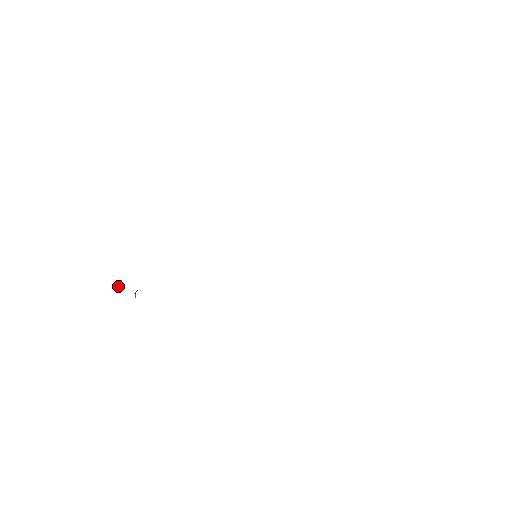
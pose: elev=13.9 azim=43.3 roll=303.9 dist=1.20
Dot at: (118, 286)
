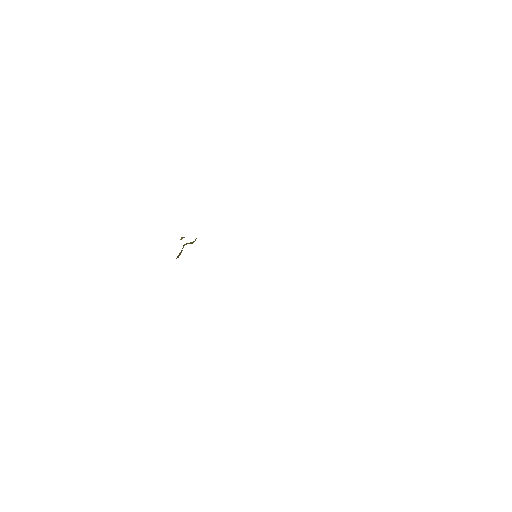
Dot at: (181, 238)
